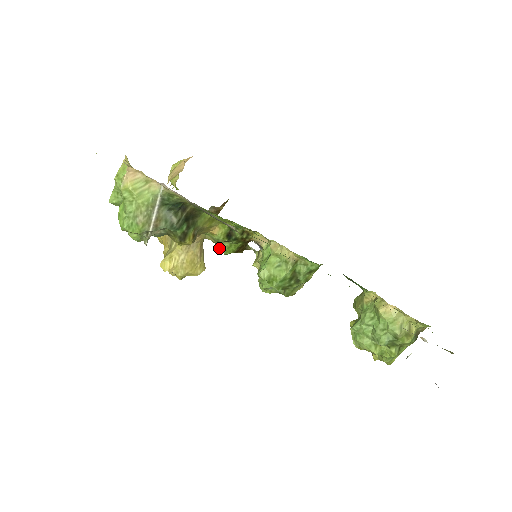
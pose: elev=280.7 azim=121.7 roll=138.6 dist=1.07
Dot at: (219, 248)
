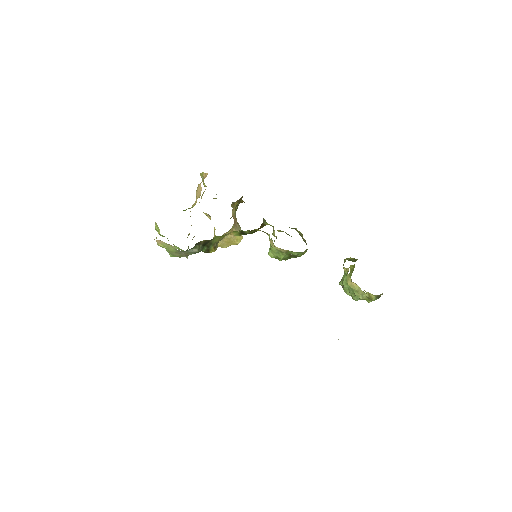
Dot at: occluded
